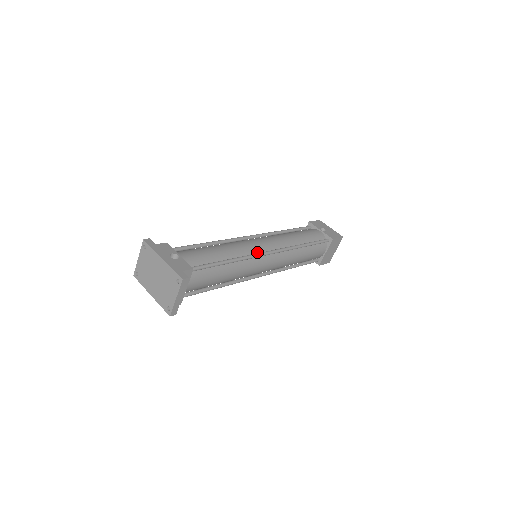
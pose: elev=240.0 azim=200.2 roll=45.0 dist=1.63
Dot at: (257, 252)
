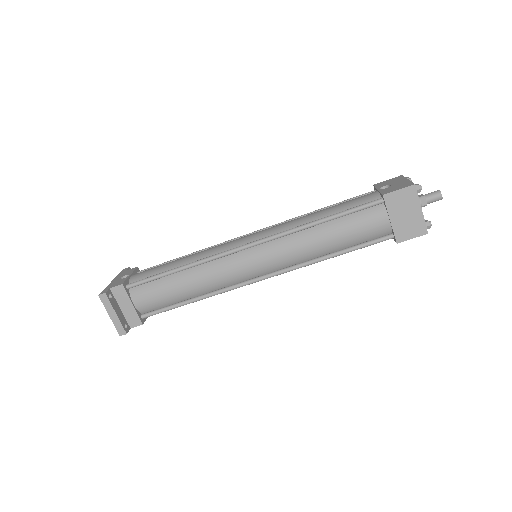
Dot at: (229, 250)
